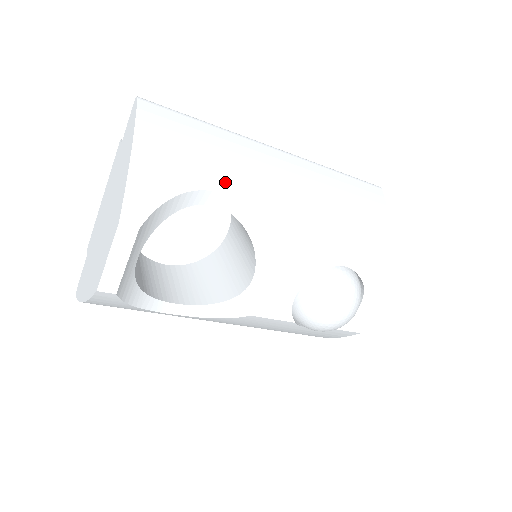
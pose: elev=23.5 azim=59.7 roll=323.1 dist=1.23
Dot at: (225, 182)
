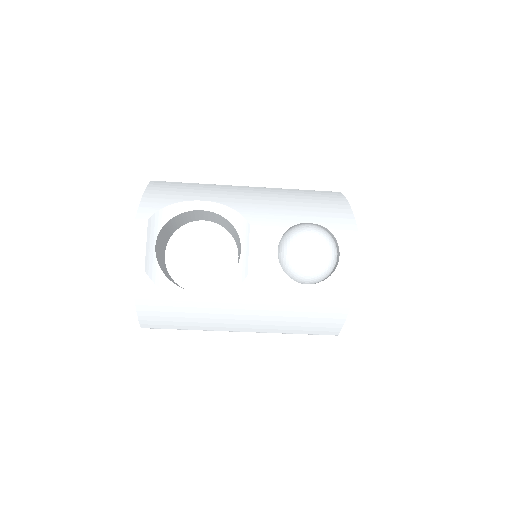
Dot at: (205, 197)
